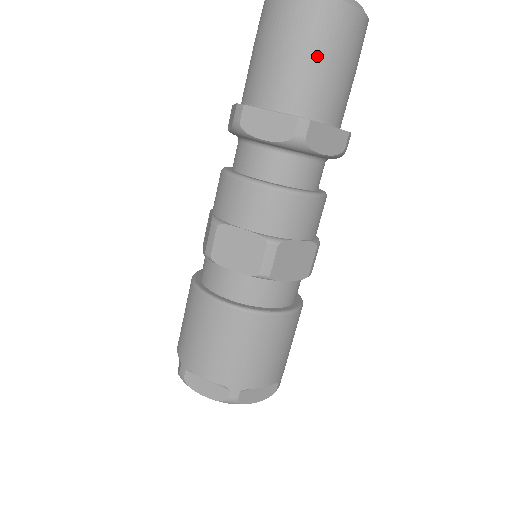
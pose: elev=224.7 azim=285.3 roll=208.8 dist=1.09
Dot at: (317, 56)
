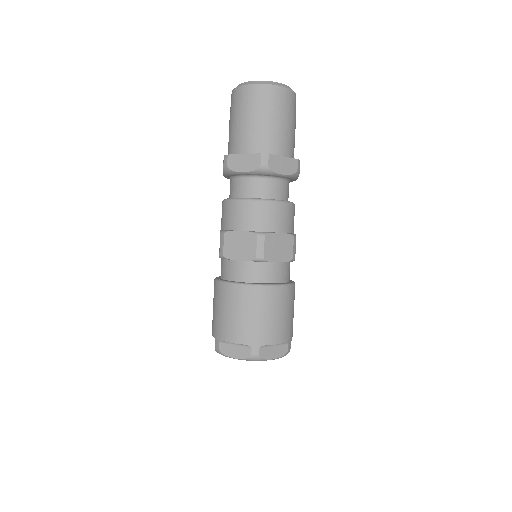
Dot at: (266, 118)
